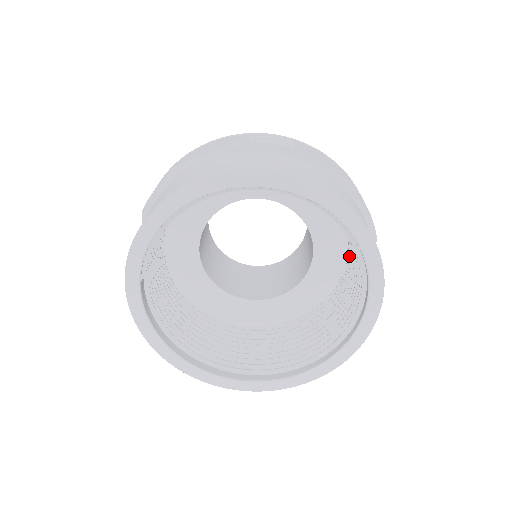
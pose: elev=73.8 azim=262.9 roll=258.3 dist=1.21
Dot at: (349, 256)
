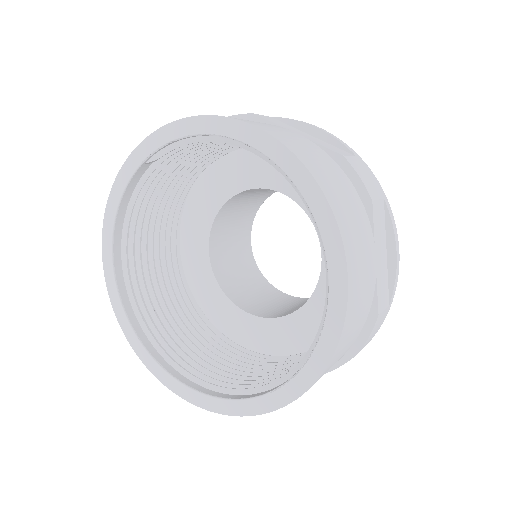
Dot at: occluded
